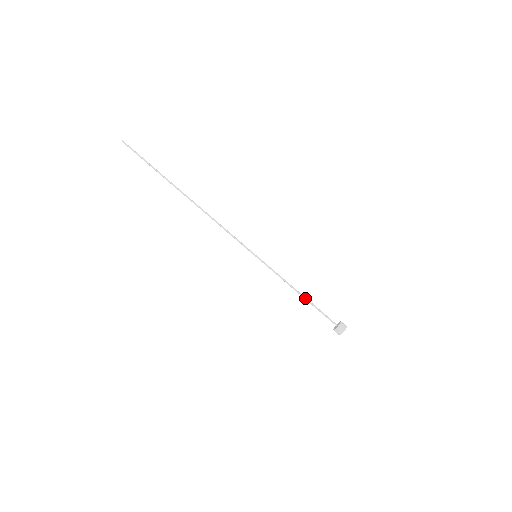
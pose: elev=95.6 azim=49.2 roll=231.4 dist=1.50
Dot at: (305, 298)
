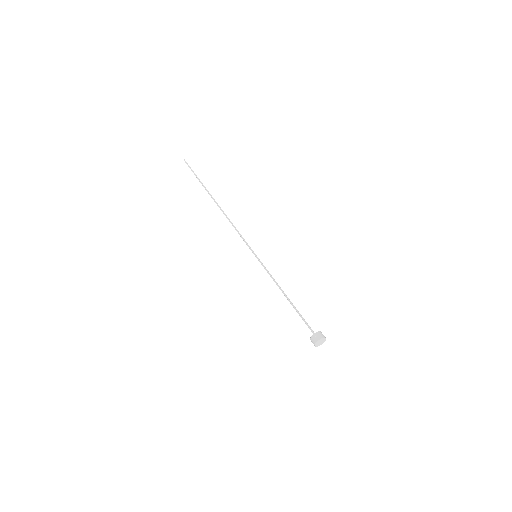
Dot at: (290, 301)
